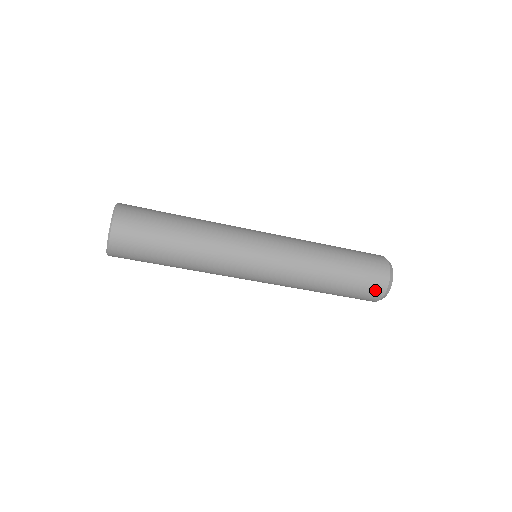
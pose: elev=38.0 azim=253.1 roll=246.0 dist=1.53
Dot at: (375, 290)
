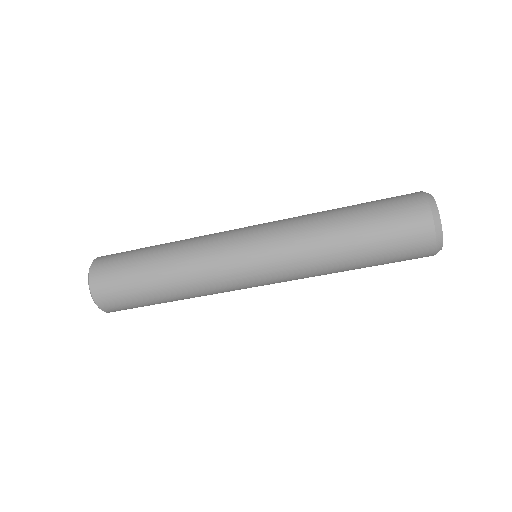
Dot at: (418, 257)
